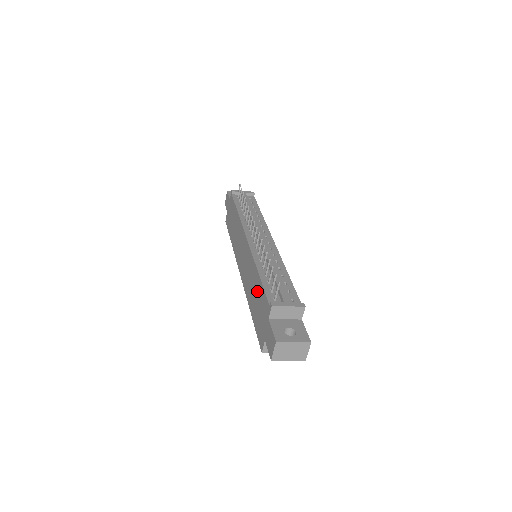
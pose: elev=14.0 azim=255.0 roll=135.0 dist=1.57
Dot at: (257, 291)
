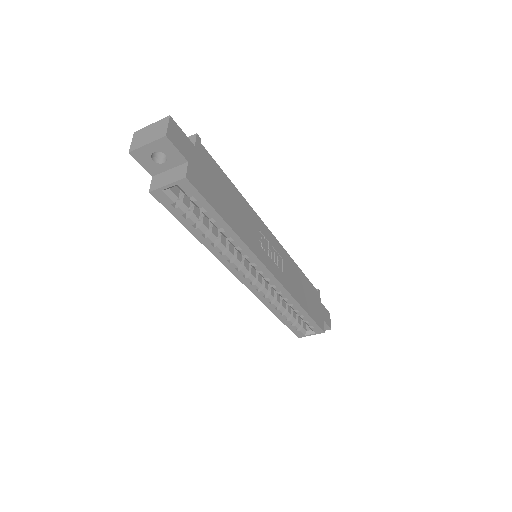
Dot at: occluded
